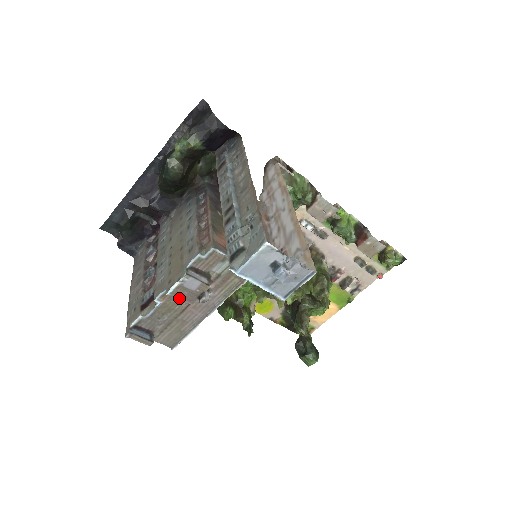
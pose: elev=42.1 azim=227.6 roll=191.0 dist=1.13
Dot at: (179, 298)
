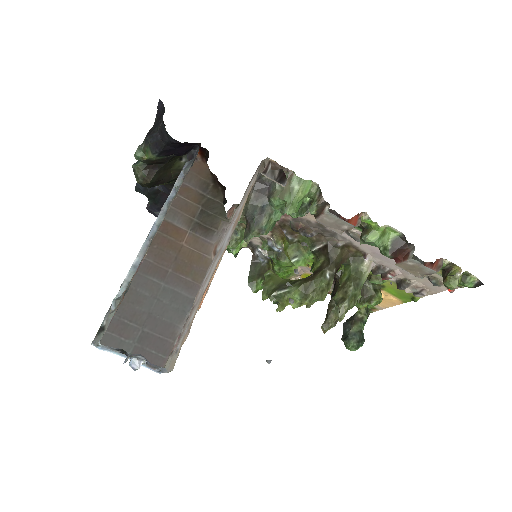
Dot at: occluded
